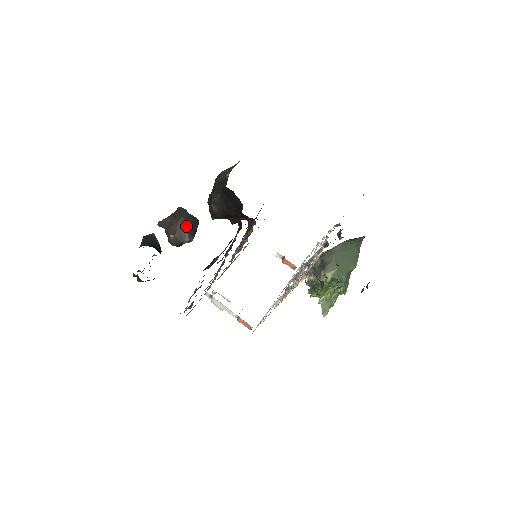
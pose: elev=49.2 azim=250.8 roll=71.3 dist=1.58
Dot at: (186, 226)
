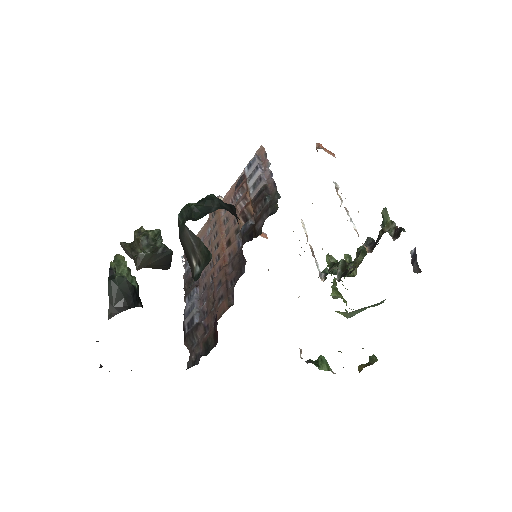
Dot at: (156, 266)
